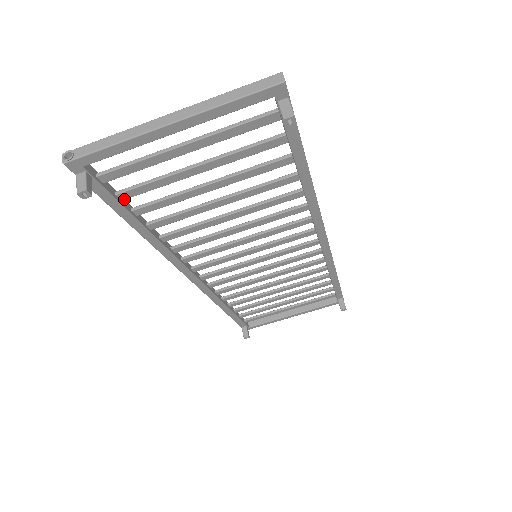
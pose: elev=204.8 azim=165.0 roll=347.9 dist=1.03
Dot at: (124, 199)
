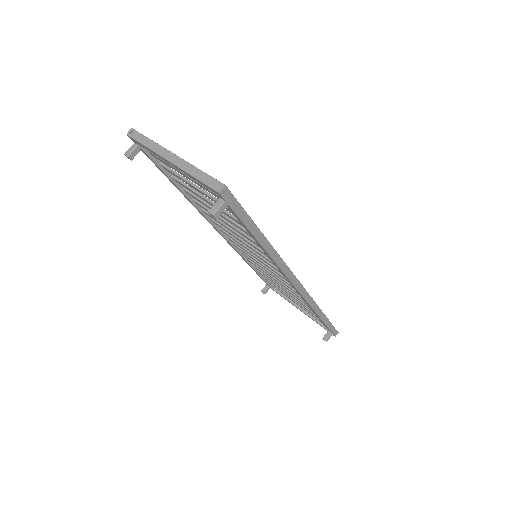
Dot at: (165, 169)
